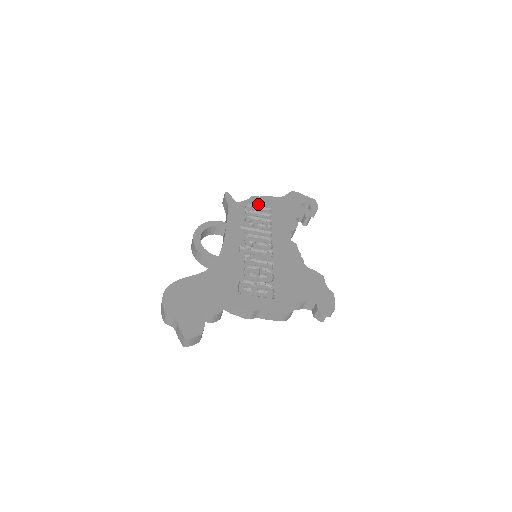
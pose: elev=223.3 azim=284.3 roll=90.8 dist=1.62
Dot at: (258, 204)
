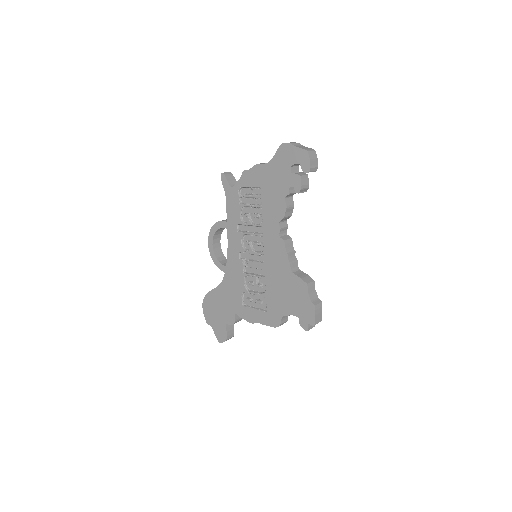
Dot at: (249, 184)
